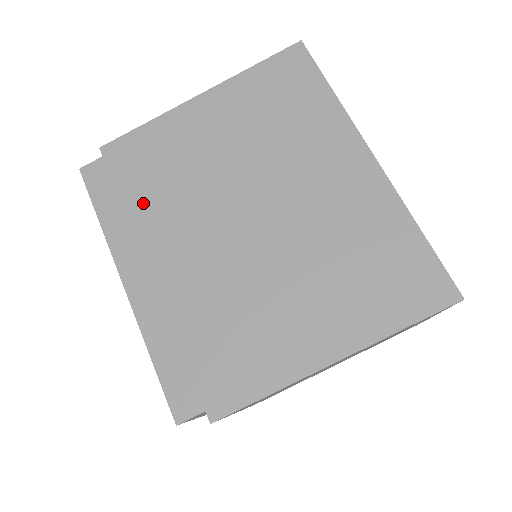
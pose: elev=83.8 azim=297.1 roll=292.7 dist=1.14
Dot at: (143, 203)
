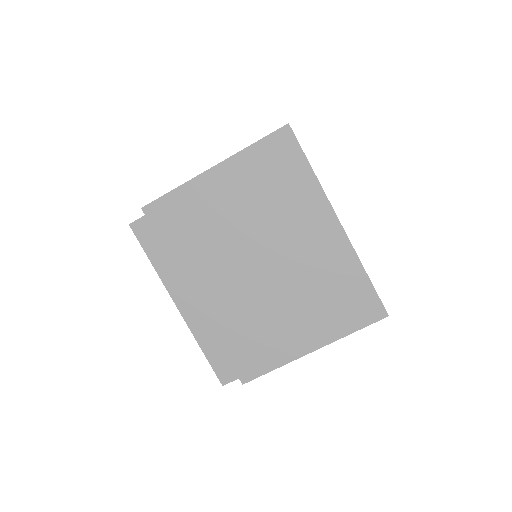
Dot at: (182, 252)
